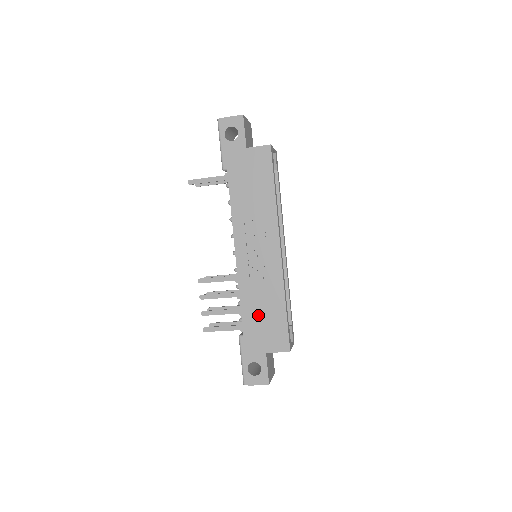
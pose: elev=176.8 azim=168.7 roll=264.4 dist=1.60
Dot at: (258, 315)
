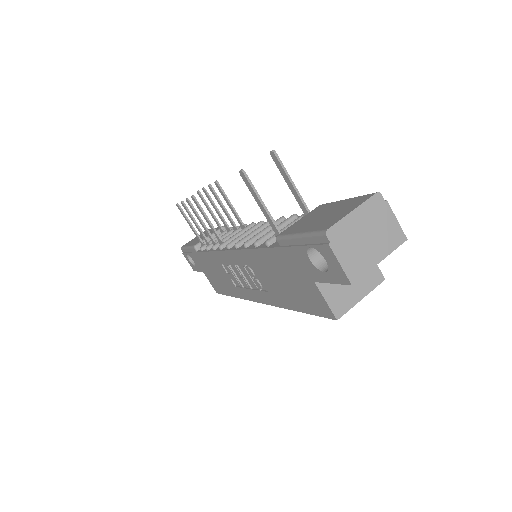
Dot at: (213, 269)
